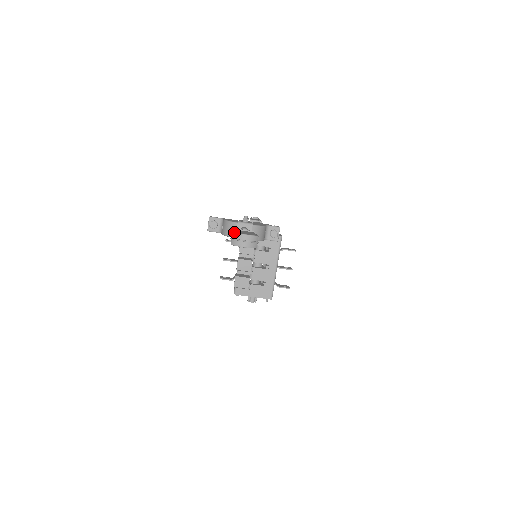
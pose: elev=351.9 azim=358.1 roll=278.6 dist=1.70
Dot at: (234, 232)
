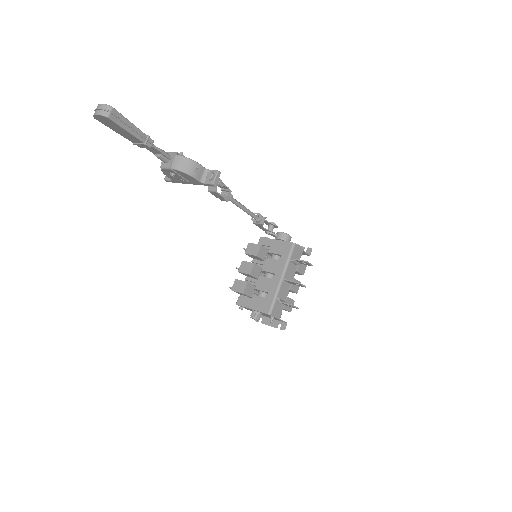
Dot at: occluded
